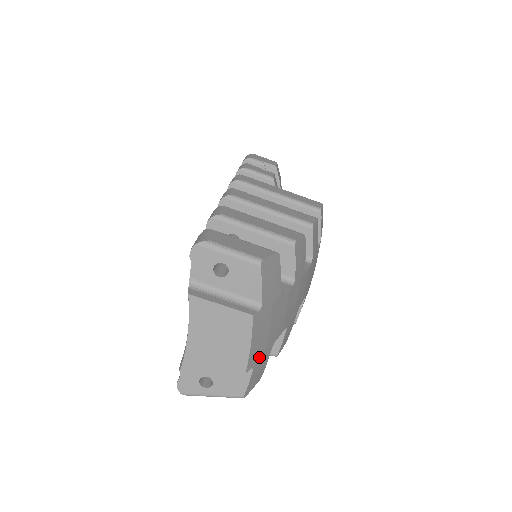
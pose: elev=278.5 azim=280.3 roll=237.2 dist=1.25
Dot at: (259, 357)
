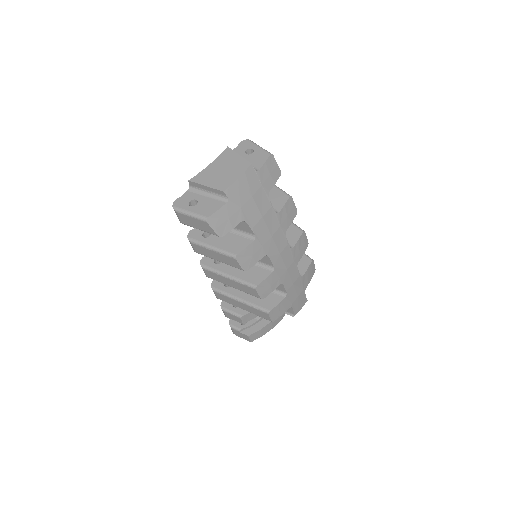
Dot at: (235, 203)
